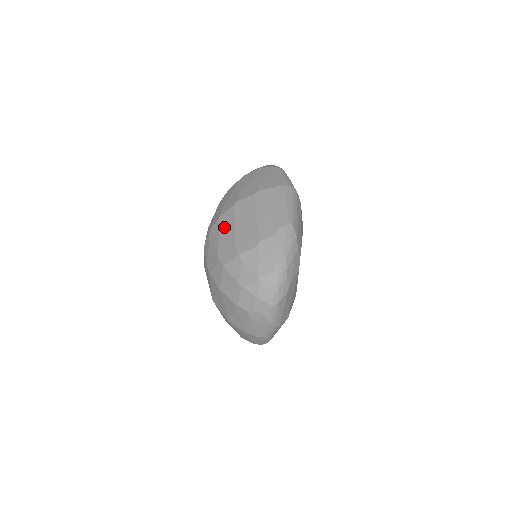
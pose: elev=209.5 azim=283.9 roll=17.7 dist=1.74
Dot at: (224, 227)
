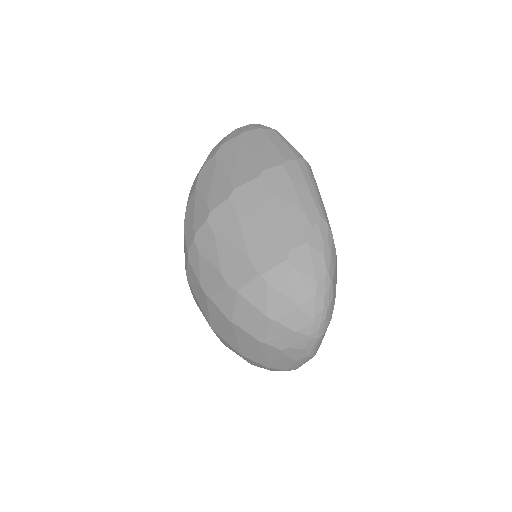
Dot at: (222, 231)
